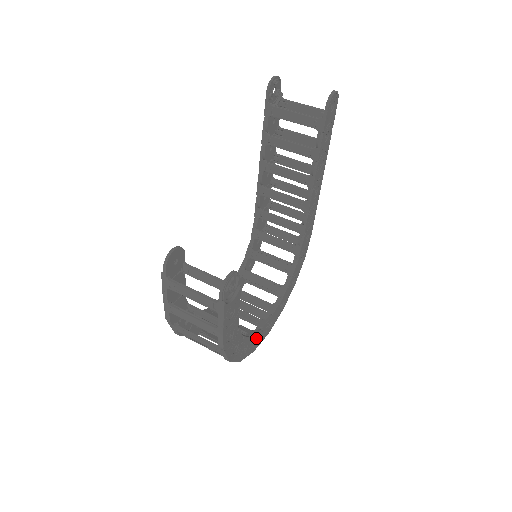
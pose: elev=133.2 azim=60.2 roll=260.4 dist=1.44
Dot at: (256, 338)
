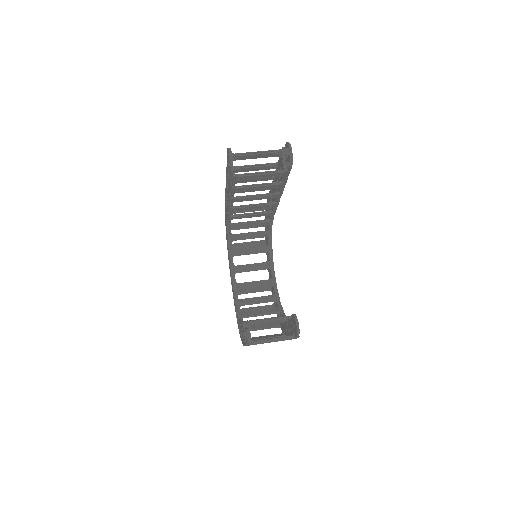
Dot at: occluded
